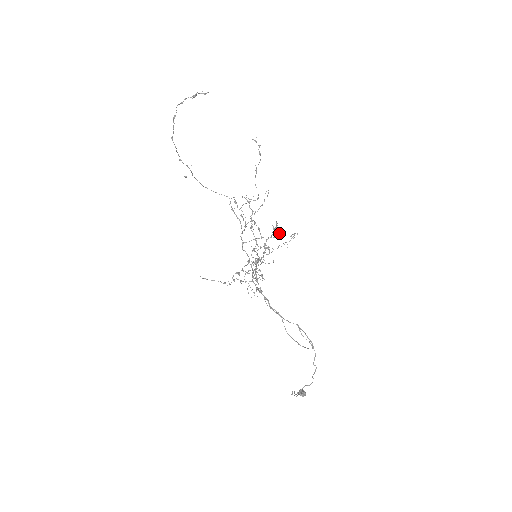
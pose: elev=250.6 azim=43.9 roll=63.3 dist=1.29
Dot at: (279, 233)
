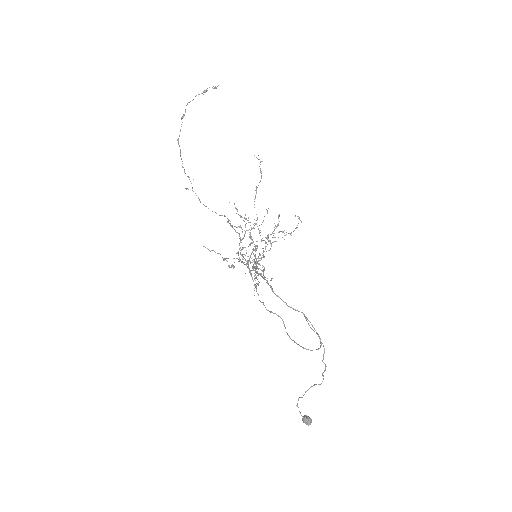
Dot at: occluded
